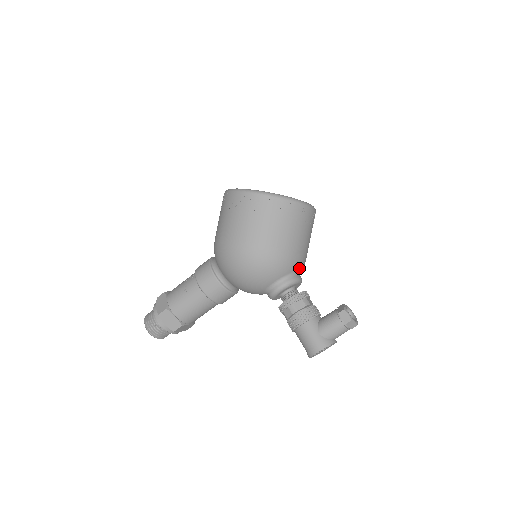
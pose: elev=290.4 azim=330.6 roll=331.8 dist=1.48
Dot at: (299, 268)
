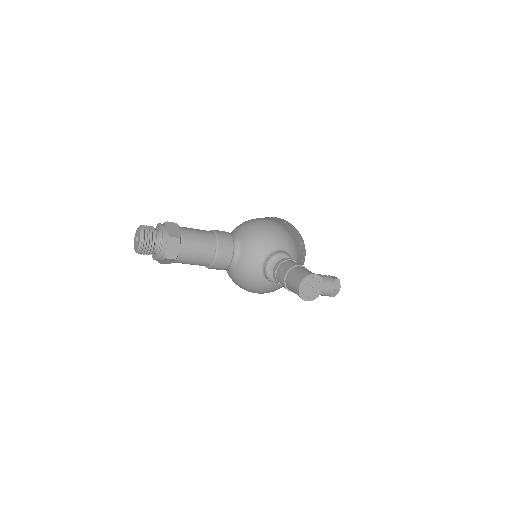
Dot at: occluded
